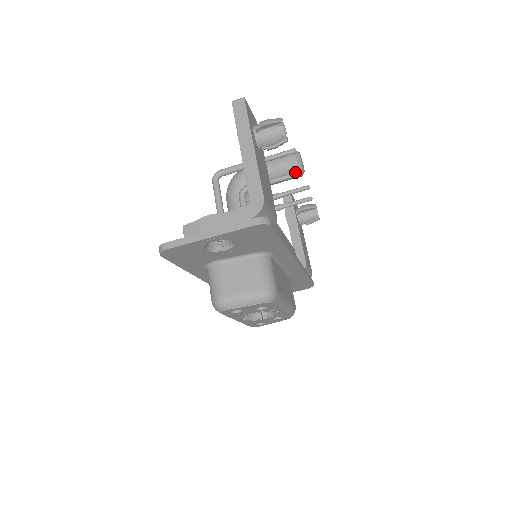
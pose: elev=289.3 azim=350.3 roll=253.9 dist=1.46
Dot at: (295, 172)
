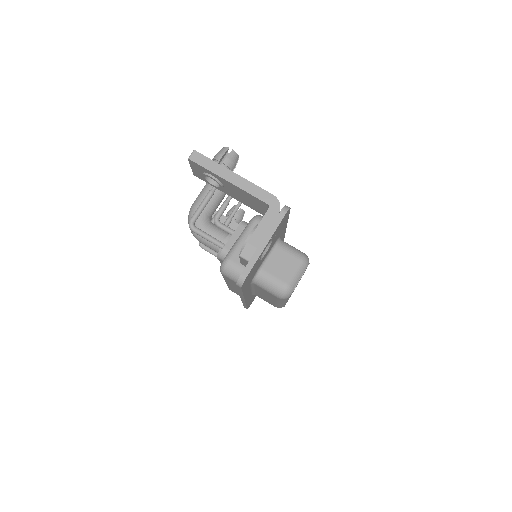
Dot at: occluded
